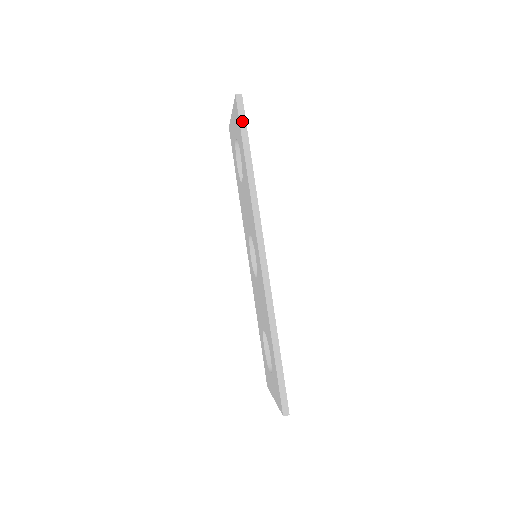
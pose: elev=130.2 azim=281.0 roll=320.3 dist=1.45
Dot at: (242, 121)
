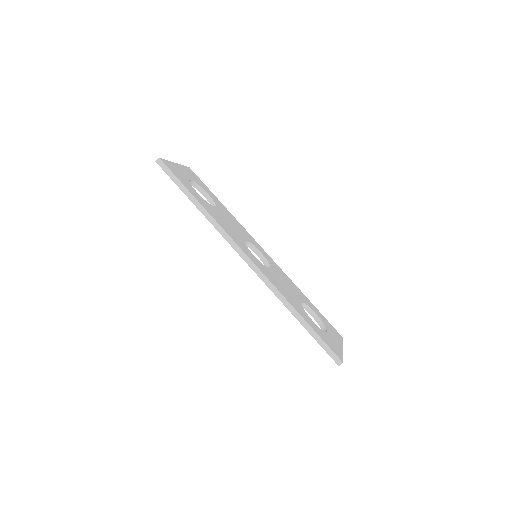
Dot at: (172, 176)
